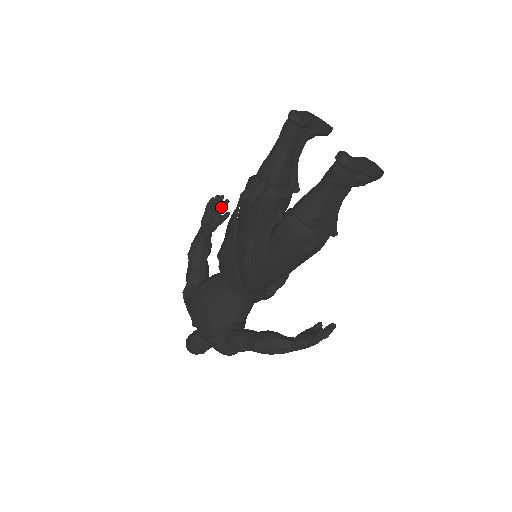
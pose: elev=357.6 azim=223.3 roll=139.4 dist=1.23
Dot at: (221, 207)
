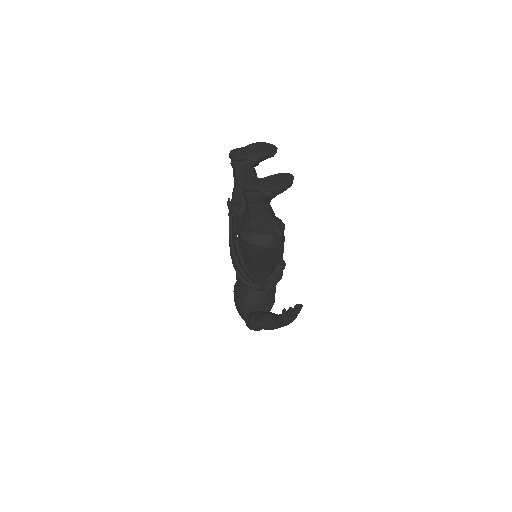
Dot at: occluded
